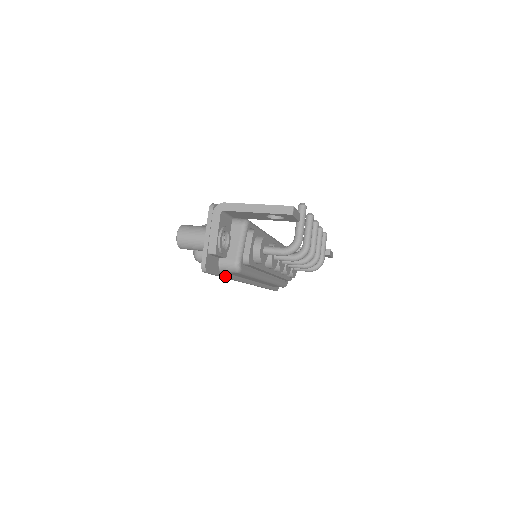
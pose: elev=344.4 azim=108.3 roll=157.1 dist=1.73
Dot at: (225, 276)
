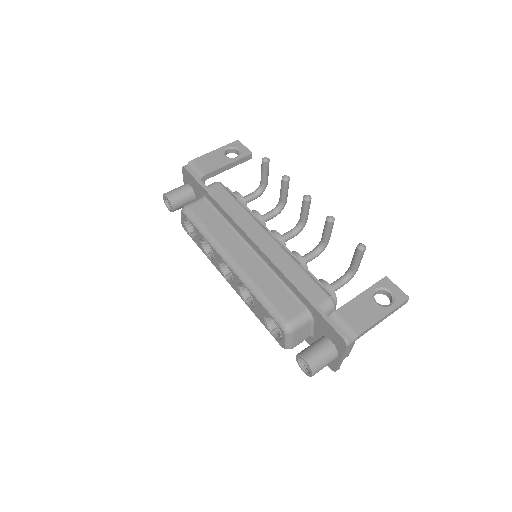
Dot at: occluded
